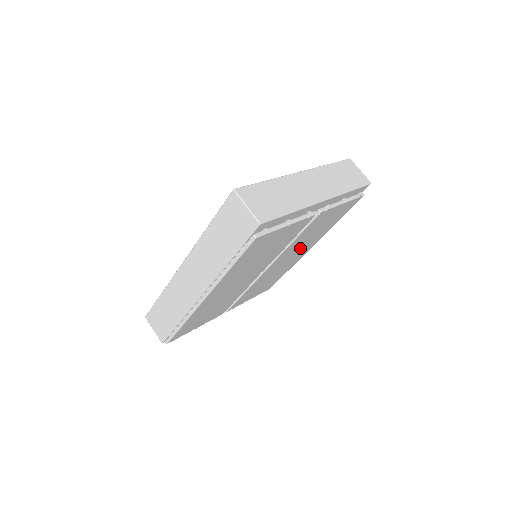
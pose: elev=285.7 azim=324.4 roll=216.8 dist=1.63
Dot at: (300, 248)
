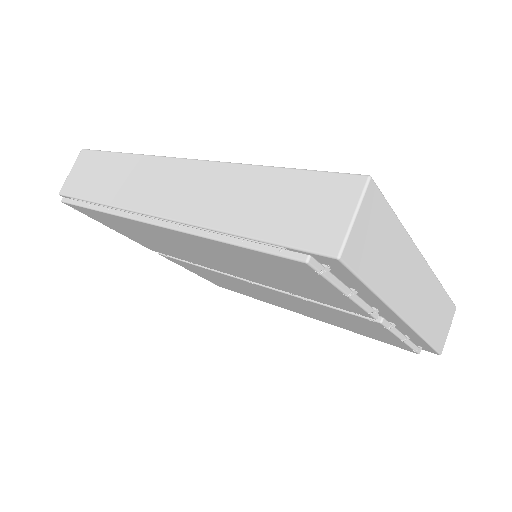
Dot at: (298, 306)
